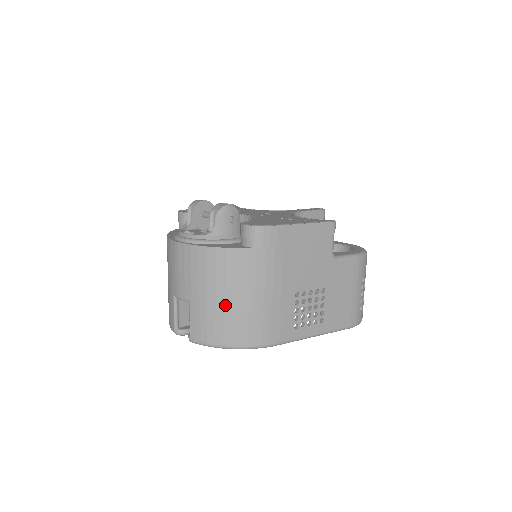
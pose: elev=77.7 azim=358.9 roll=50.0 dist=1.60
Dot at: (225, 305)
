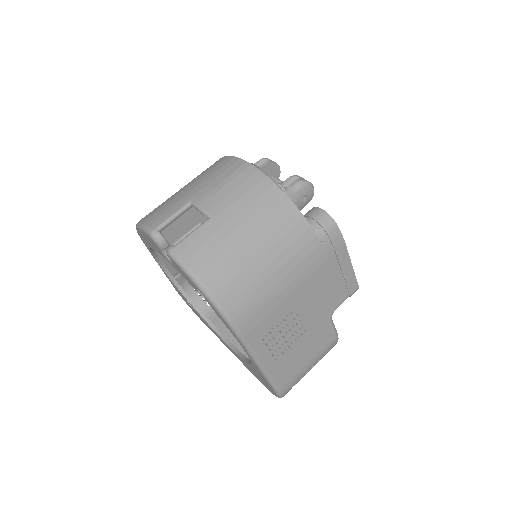
Dot at: (246, 251)
